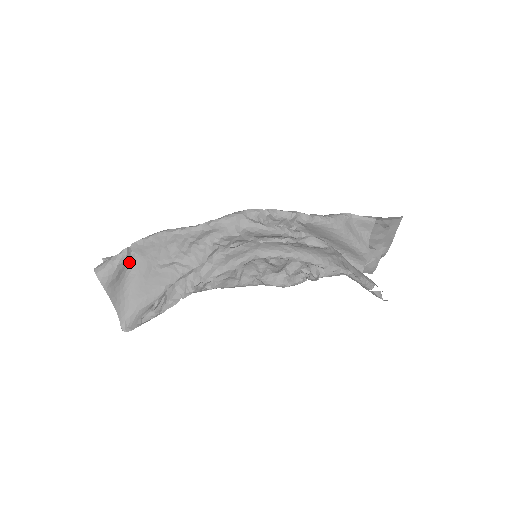
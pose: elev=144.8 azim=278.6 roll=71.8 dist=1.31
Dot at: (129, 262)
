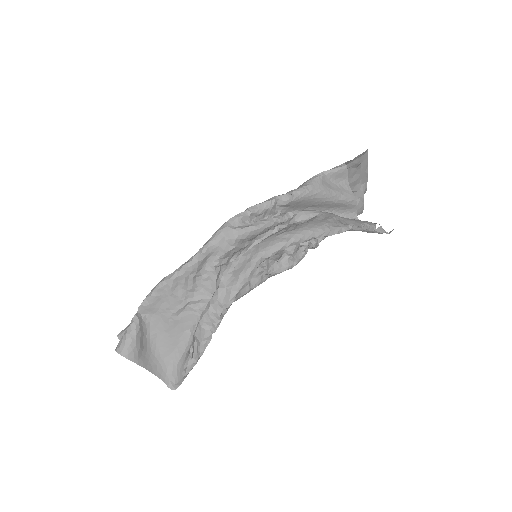
Dot at: (144, 326)
